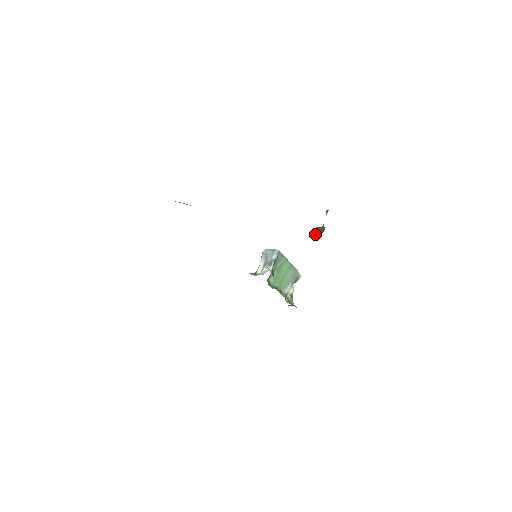
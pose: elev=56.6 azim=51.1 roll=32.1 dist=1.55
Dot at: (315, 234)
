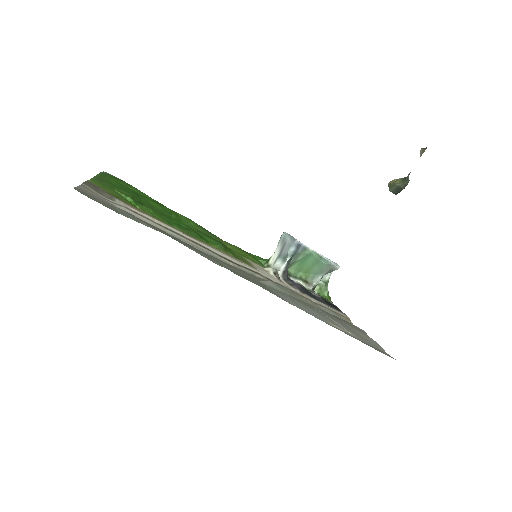
Dot at: (390, 190)
